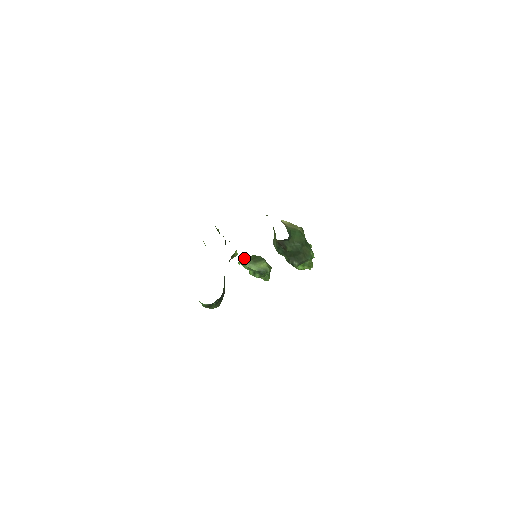
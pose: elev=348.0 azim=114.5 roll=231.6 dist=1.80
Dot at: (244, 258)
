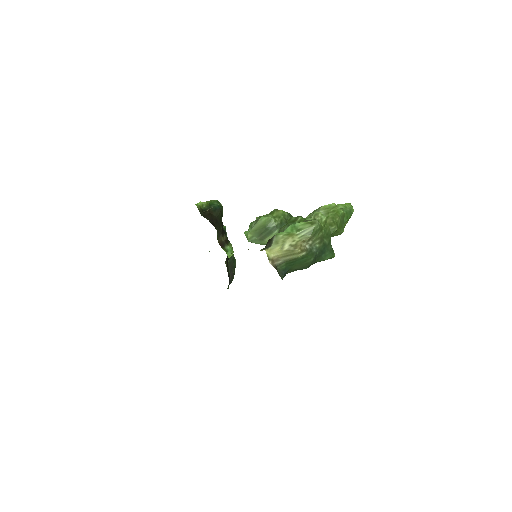
Dot at: (248, 233)
